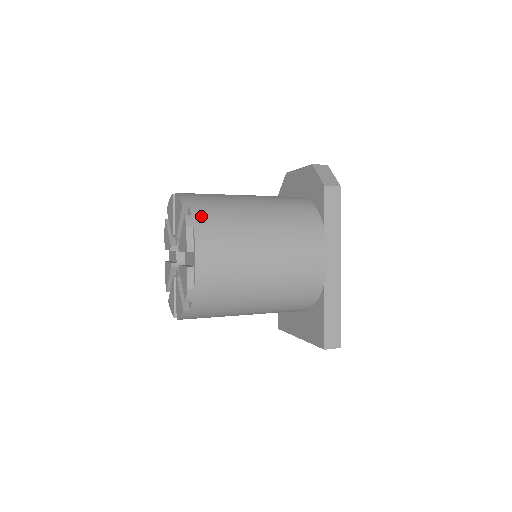
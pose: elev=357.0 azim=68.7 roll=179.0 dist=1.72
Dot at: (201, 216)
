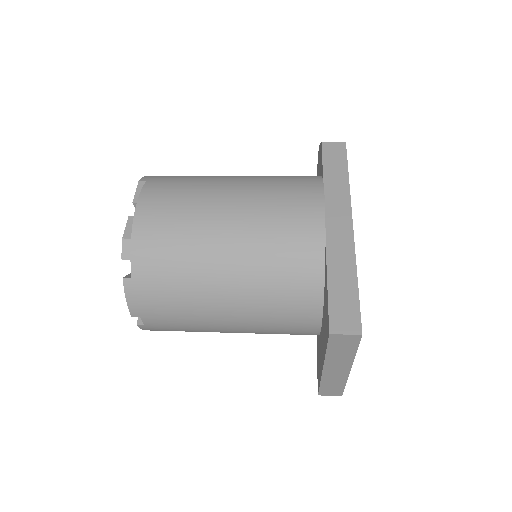
Dot at: (162, 177)
